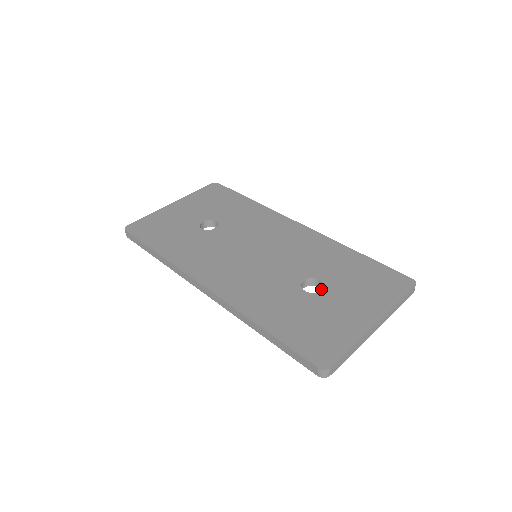
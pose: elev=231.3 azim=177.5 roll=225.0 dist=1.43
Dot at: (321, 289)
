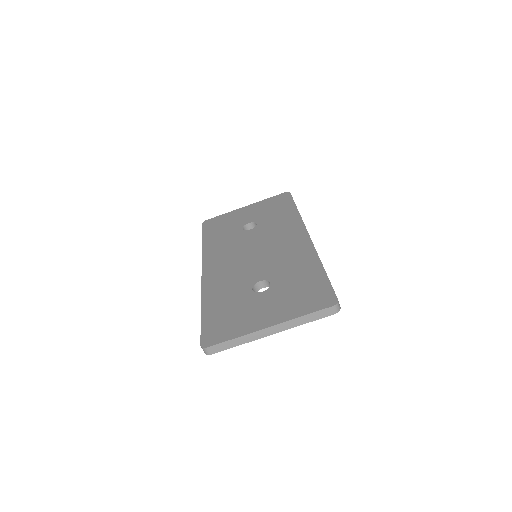
Dot at: occluded
